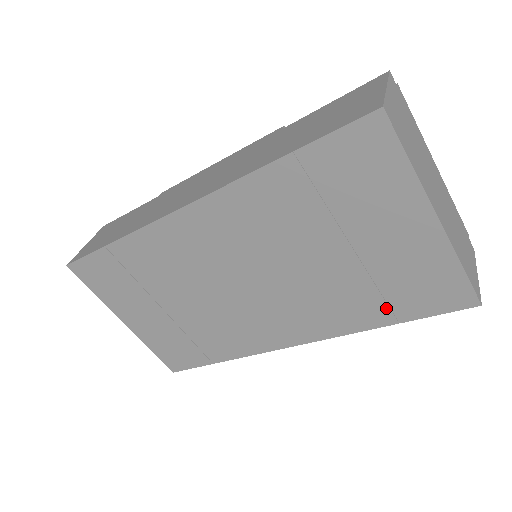
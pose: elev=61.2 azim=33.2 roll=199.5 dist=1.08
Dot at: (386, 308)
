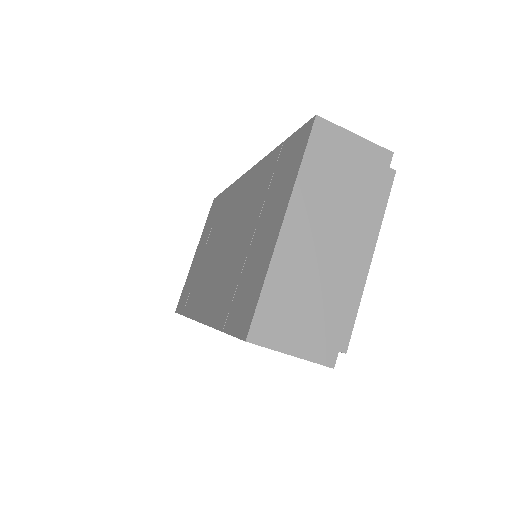
Dot at: (229, 309)
